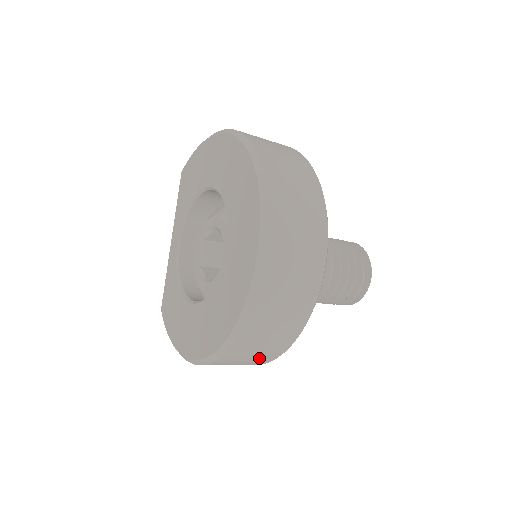
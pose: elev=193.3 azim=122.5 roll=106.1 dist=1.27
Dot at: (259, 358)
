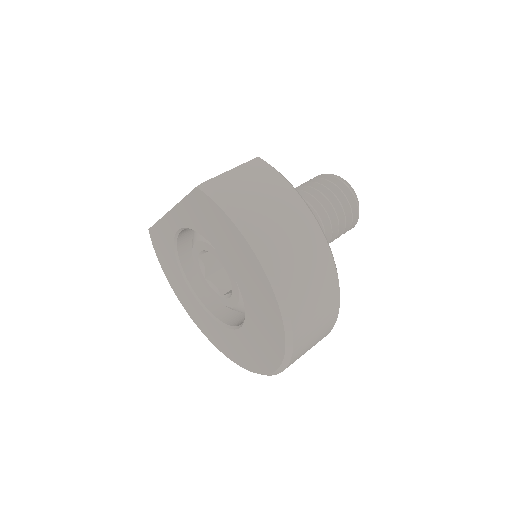
Dot at: occluded
